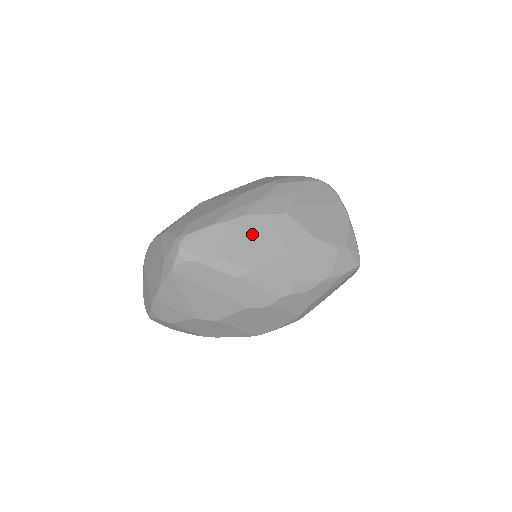
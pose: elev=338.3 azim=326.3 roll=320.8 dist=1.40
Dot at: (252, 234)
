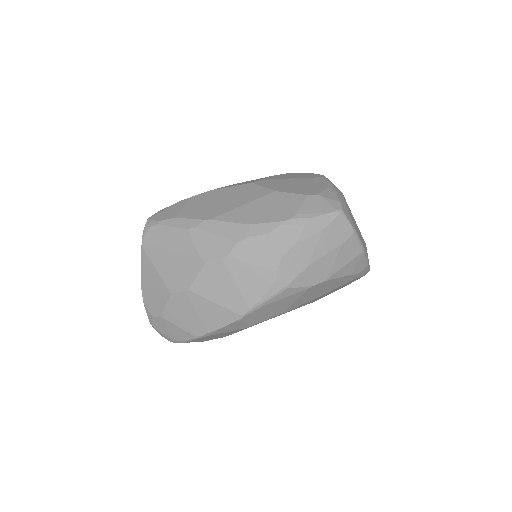
Dot at: (212, 199)
